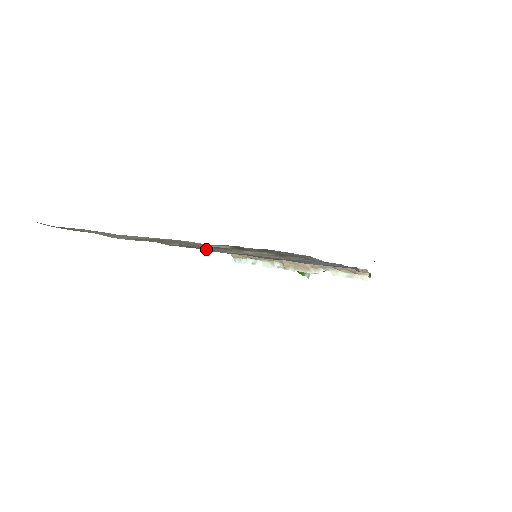
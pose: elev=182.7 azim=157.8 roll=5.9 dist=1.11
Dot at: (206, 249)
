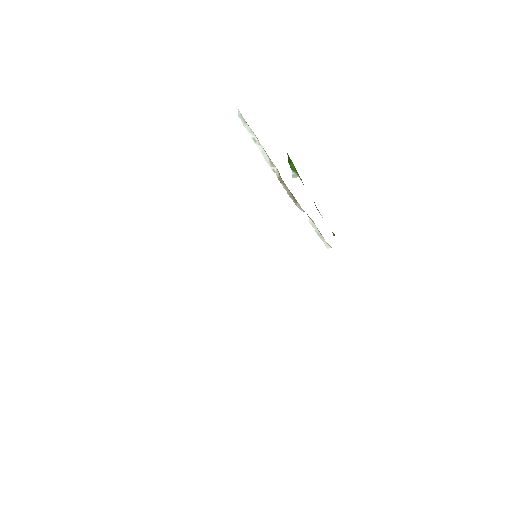
Dot at: occluded
